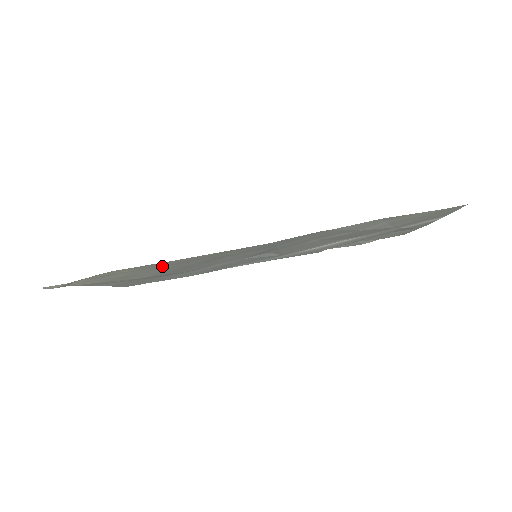
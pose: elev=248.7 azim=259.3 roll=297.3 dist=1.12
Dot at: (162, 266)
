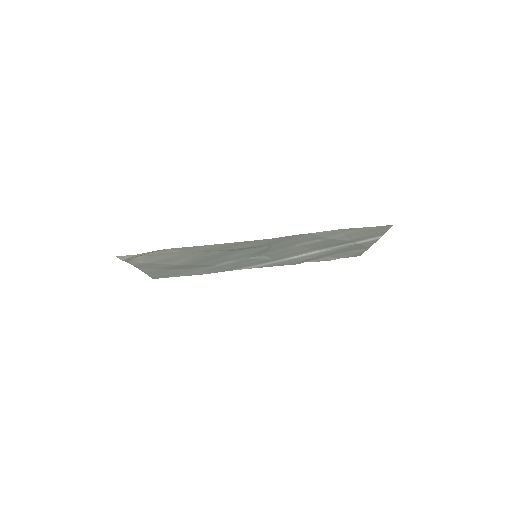
Dot at: (196, 252)
